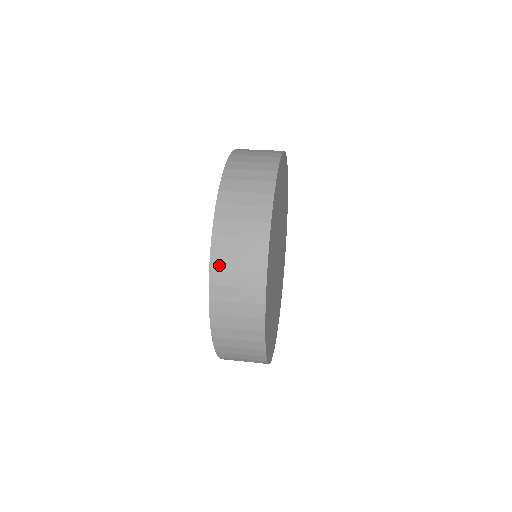
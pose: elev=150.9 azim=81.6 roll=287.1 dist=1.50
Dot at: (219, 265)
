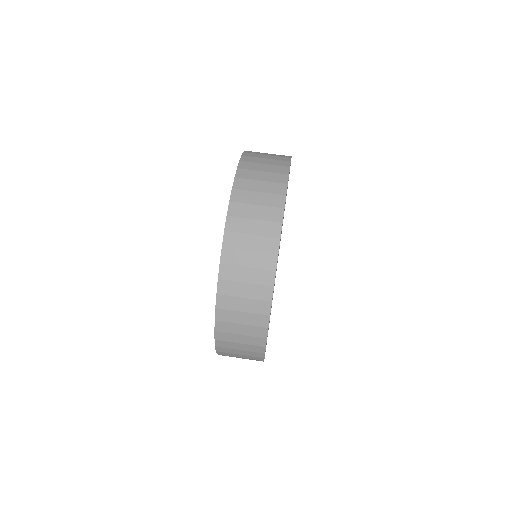
Dot at: (223, 339)
